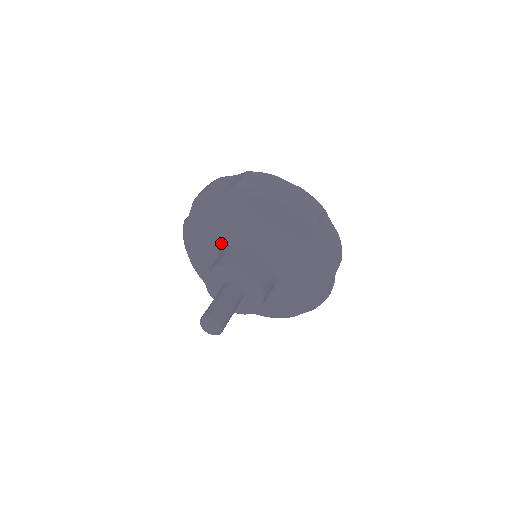
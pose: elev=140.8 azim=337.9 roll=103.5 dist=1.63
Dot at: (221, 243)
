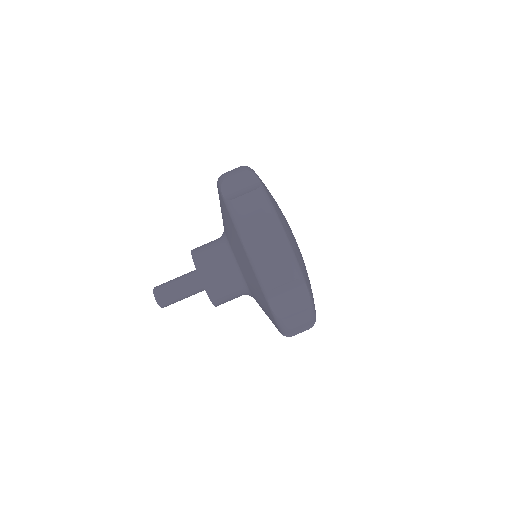
Dot at: (228, 241)
